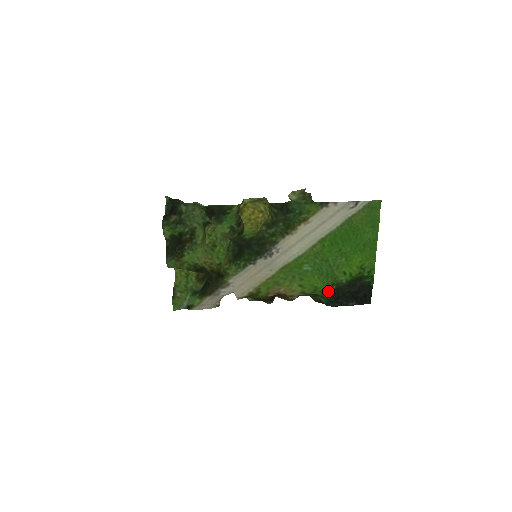
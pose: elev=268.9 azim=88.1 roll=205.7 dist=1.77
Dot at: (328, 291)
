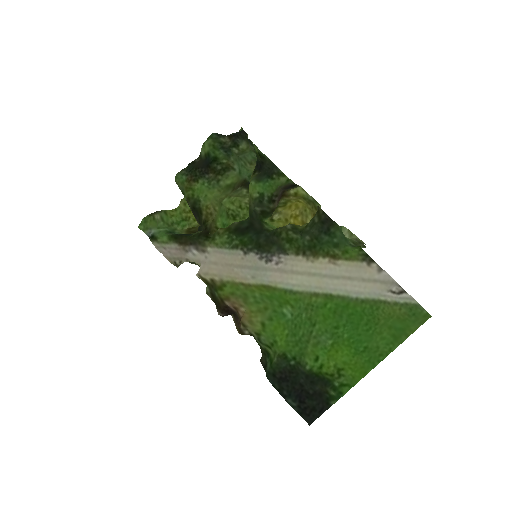
Dot at: (282, 360)
